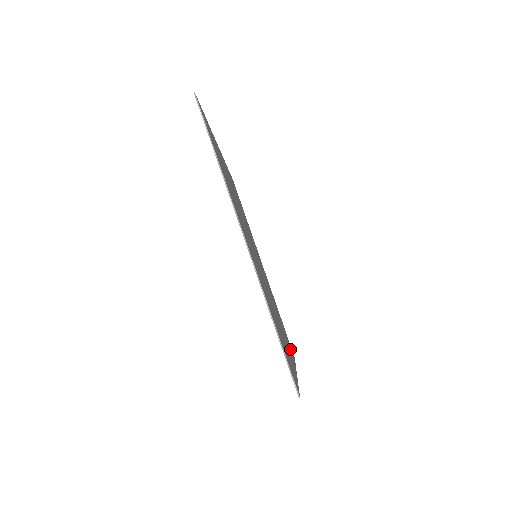
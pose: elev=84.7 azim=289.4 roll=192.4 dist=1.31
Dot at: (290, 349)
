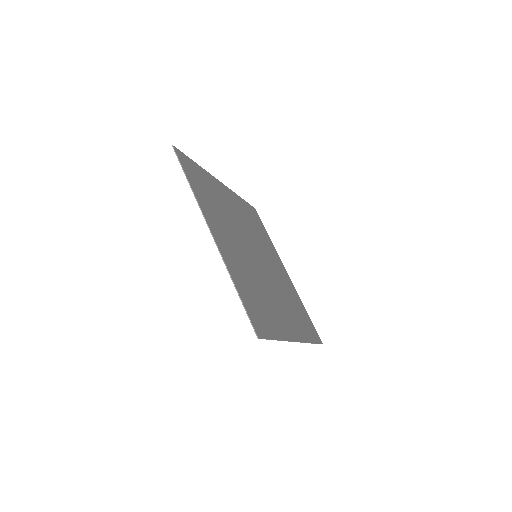
Dot at: (267, 238)
